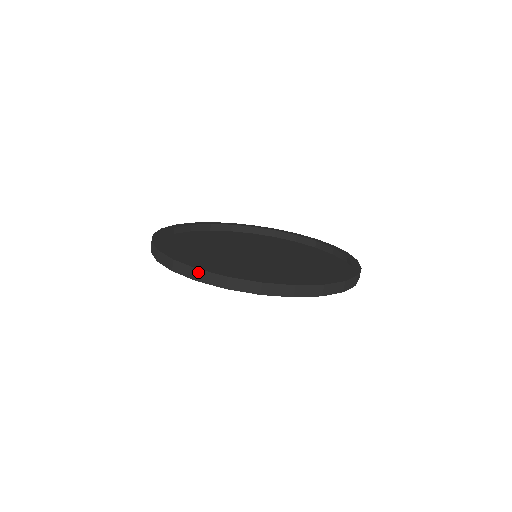
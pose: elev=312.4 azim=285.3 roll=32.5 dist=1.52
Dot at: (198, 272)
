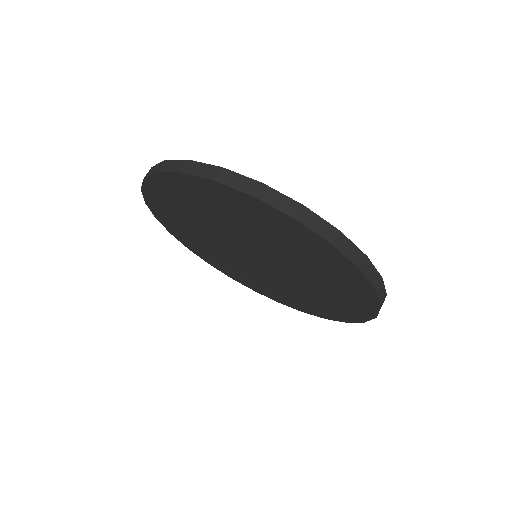
Dot at: (222, 171)
